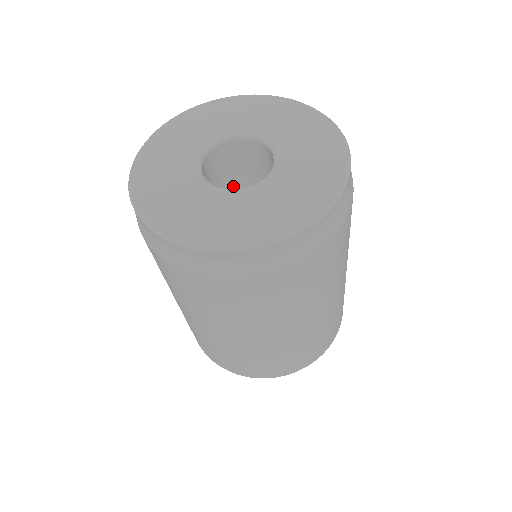
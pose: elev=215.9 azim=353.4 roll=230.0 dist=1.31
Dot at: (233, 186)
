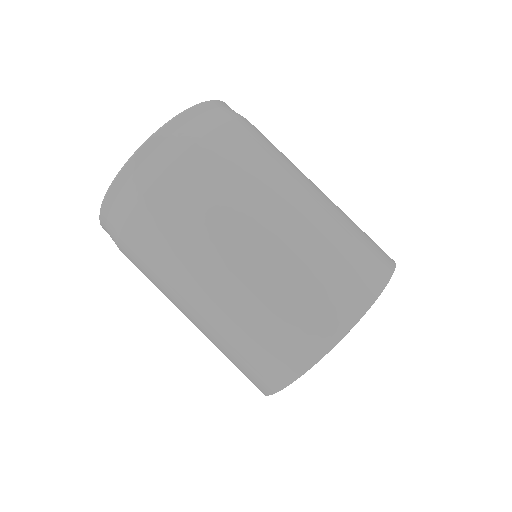
Dot at: occluded
